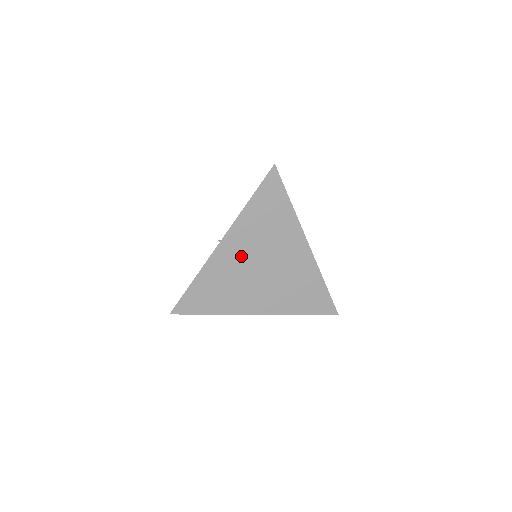
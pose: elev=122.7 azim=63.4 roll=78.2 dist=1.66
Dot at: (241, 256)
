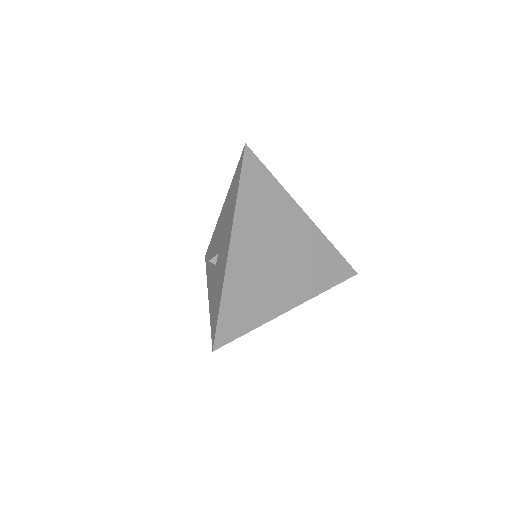
Dot at: (254, 252)
